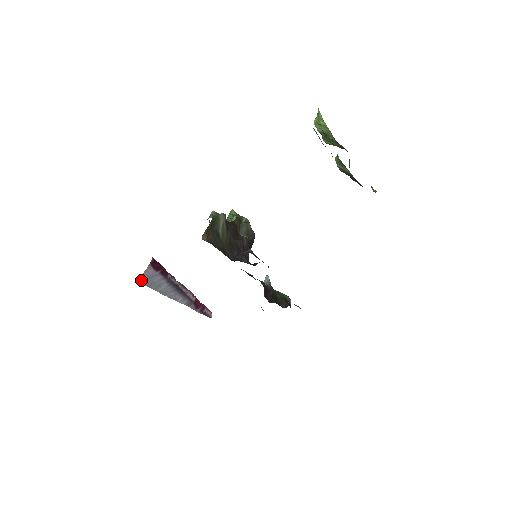
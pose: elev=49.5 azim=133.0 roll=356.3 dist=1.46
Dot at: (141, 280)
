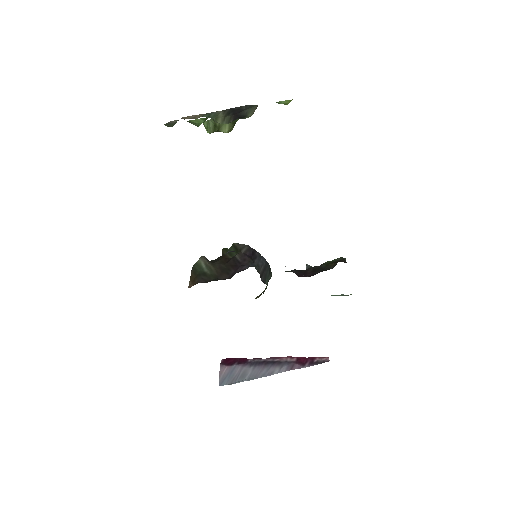
Dot at: (221, 384)
